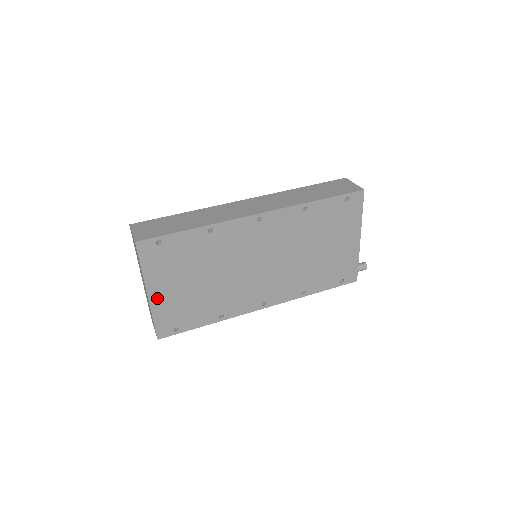
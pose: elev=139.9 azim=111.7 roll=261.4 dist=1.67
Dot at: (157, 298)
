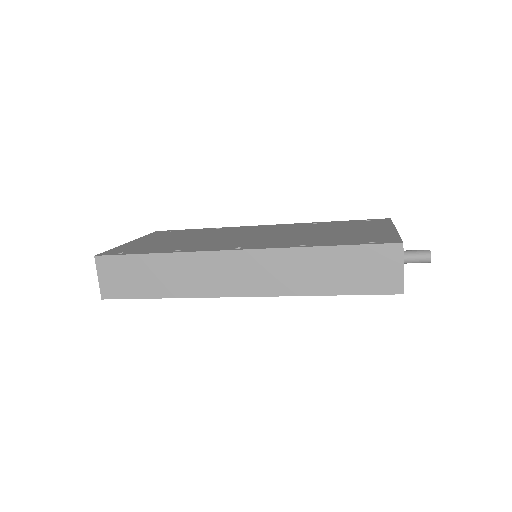
Dot at: (134, 243)
